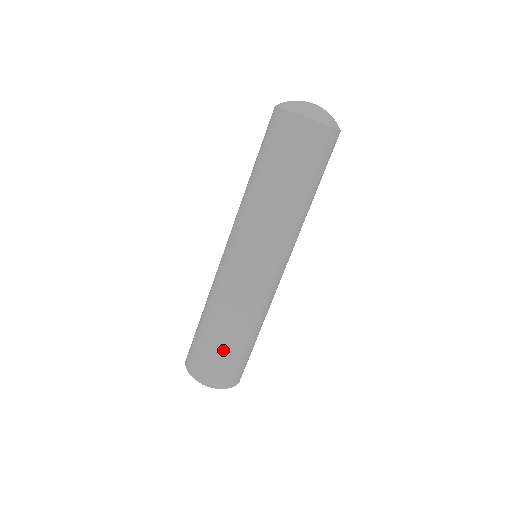
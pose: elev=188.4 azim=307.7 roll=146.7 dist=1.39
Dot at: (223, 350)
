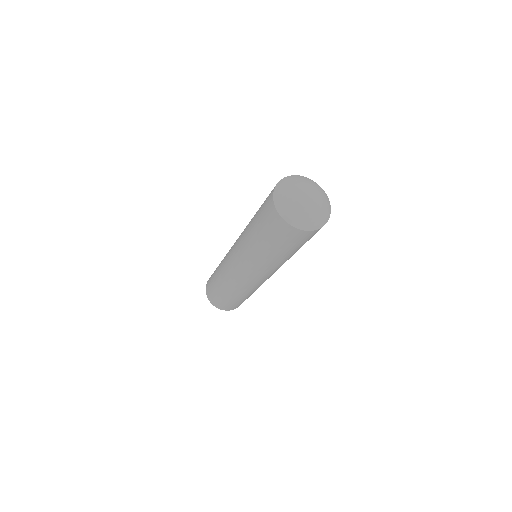
Dot at: (238, 302)
